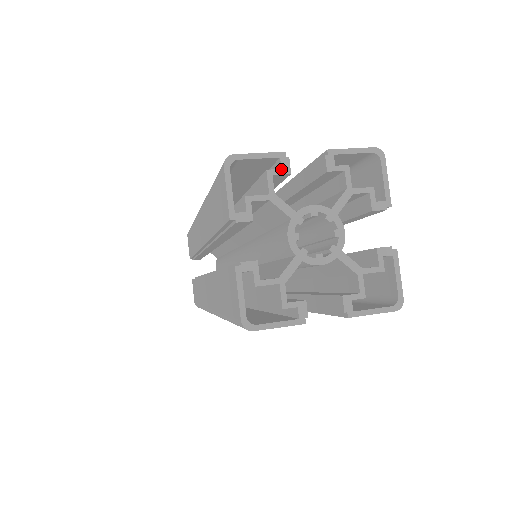
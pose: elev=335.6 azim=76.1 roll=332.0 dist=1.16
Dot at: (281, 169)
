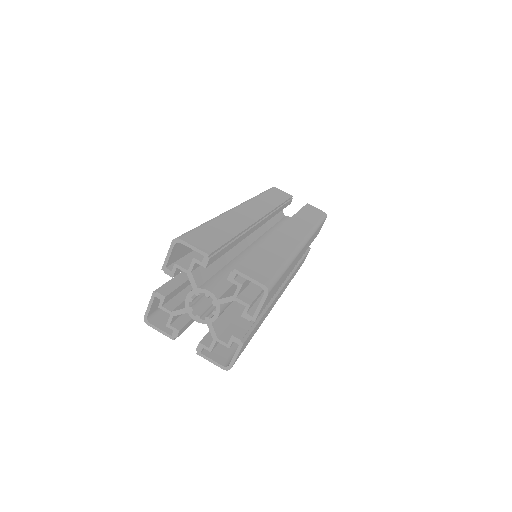
Dot at: (201, 262)
